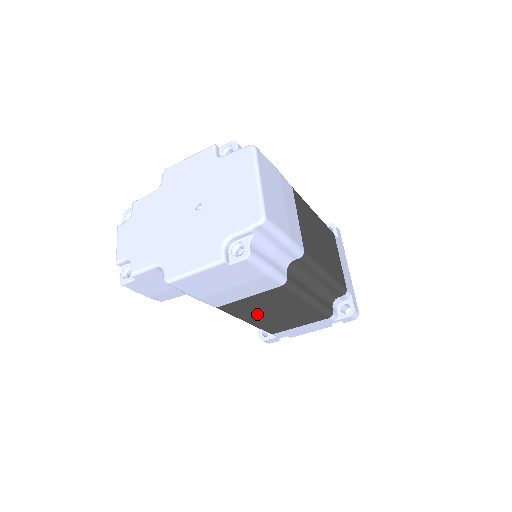
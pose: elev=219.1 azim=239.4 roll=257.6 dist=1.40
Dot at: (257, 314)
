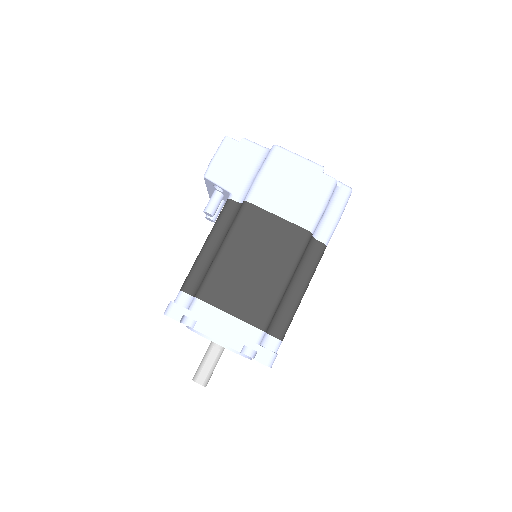
Dot at: (245, 247)
